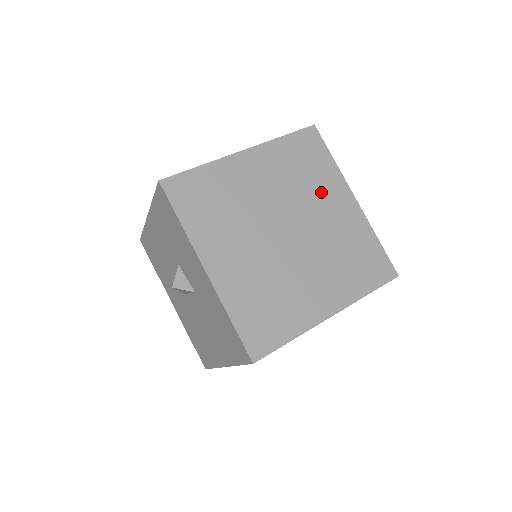
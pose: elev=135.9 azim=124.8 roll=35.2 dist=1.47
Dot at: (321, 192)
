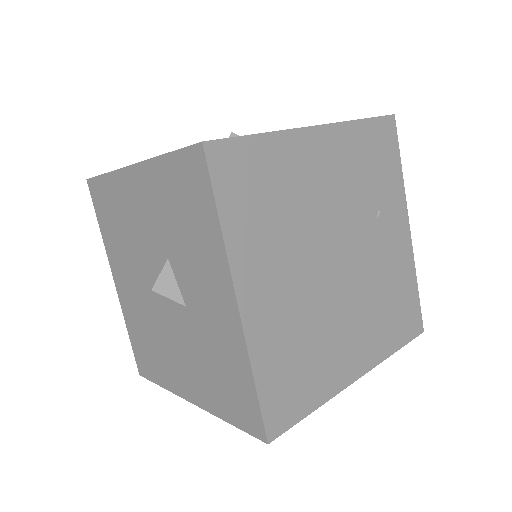
Dot at: (382, 211)
